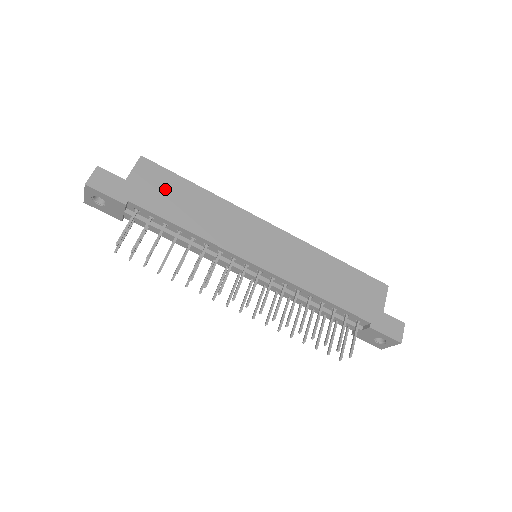
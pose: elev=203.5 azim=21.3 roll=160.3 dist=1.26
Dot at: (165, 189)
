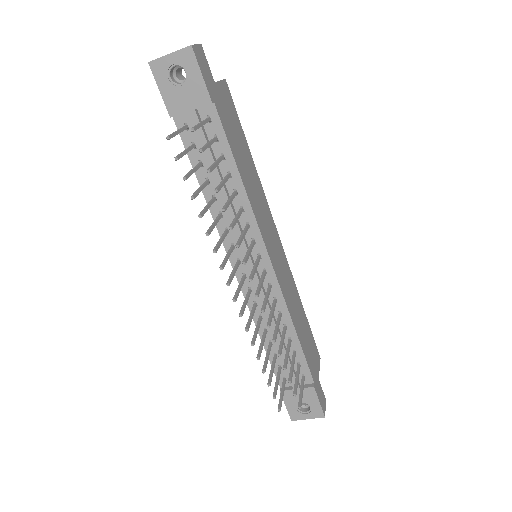
Dot at: (234, 126)
